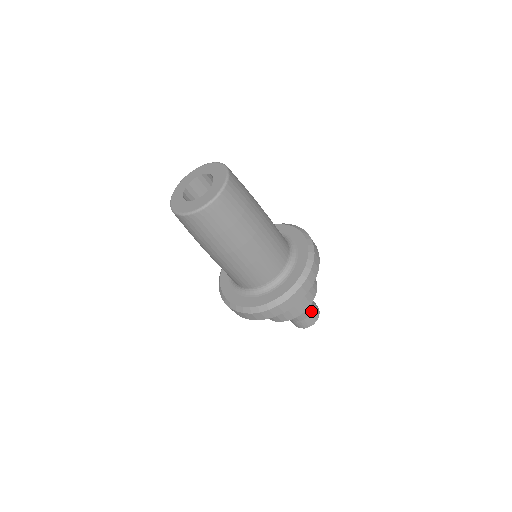
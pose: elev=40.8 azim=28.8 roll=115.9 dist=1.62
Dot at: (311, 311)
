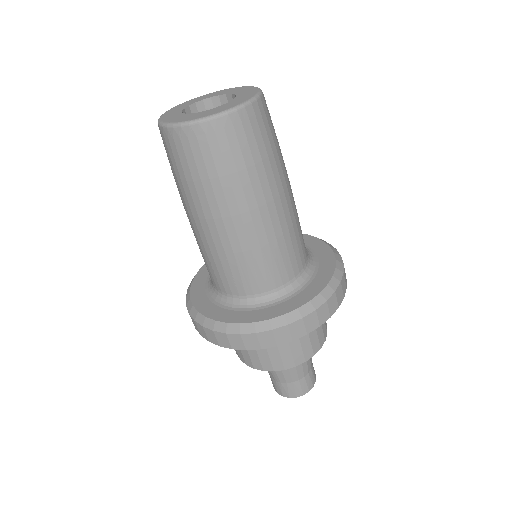
Dot at: (306, 372)
